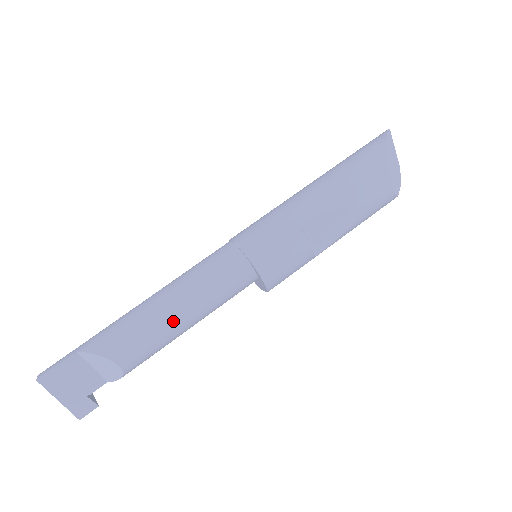
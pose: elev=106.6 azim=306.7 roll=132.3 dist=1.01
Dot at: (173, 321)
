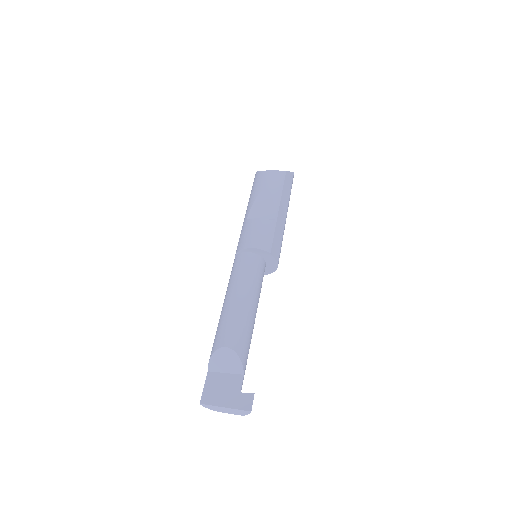
Dot at: (231, 305)
